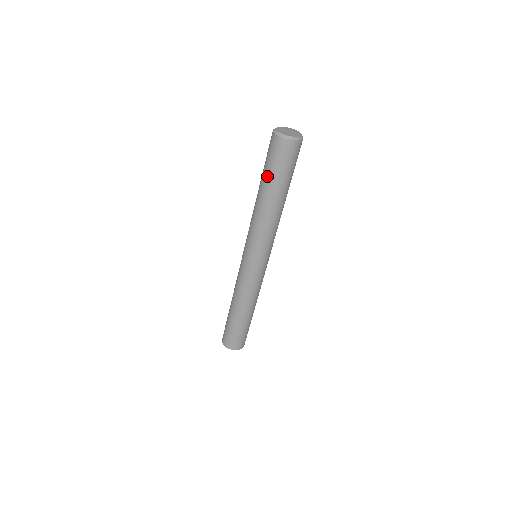
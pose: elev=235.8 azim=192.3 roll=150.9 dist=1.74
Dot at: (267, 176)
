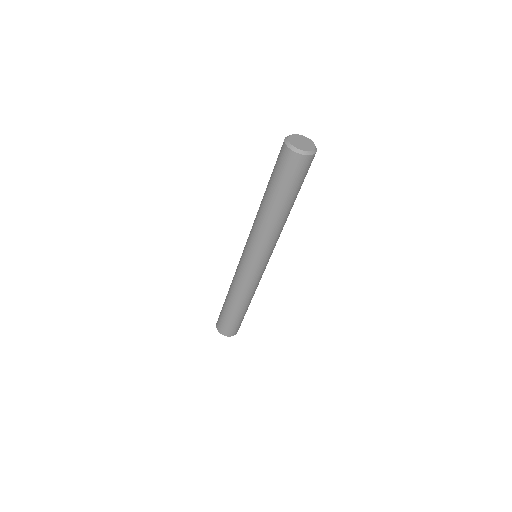
Dot at: (274, 186)
